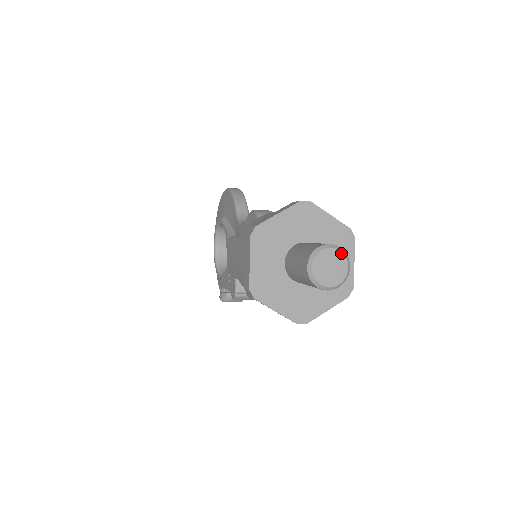
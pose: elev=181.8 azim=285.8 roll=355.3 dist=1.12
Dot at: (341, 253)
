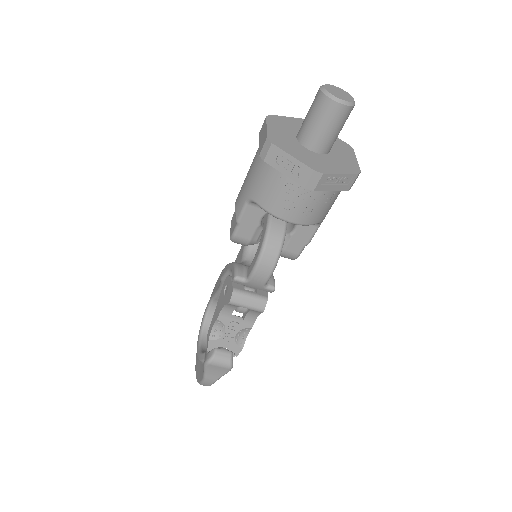
Dot at: (346, 92)
